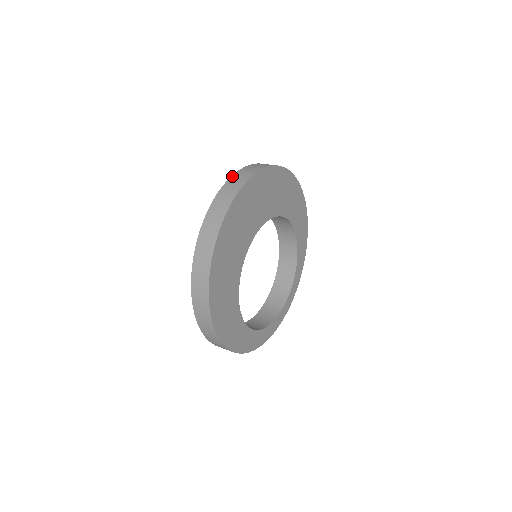
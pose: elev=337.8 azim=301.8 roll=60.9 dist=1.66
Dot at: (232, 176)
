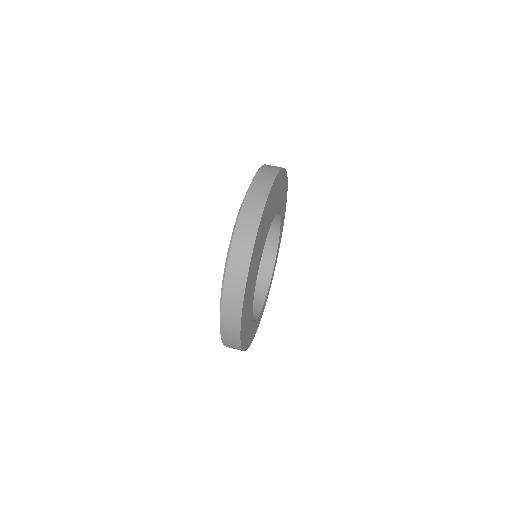
Dot at: (246, 198)
